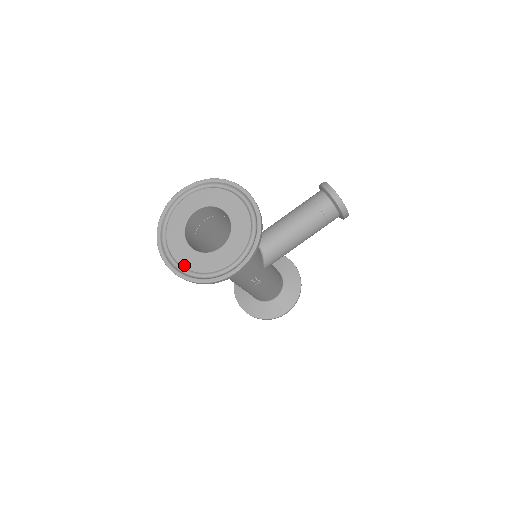
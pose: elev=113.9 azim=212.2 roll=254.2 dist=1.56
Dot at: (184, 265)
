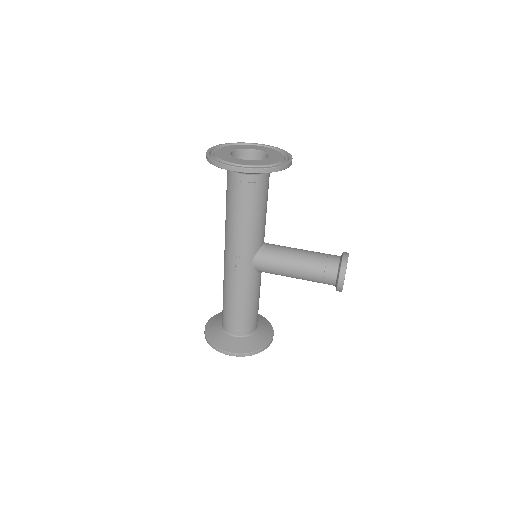
Dot at: (216, 154)
